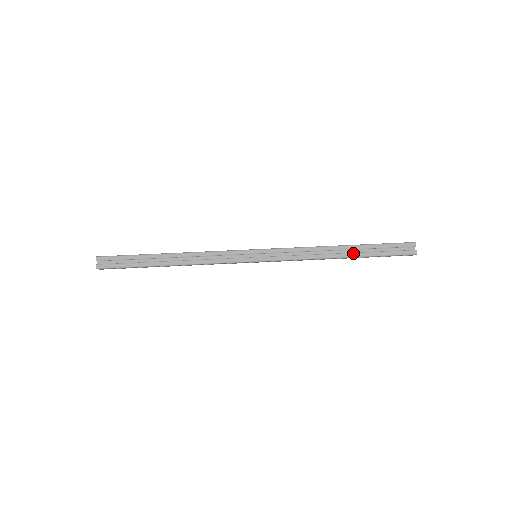
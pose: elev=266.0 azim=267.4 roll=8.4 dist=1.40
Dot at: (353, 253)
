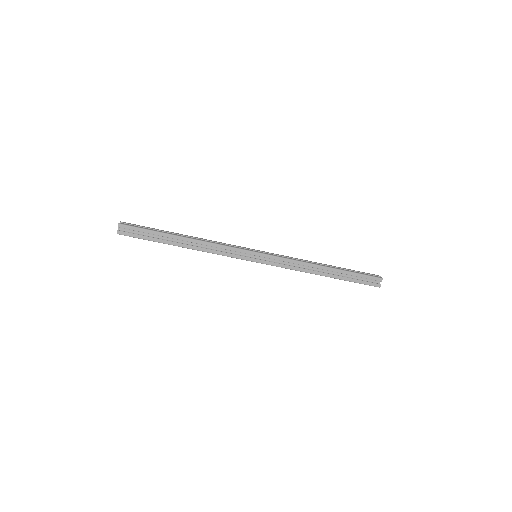
Dot at: (333, 275)
